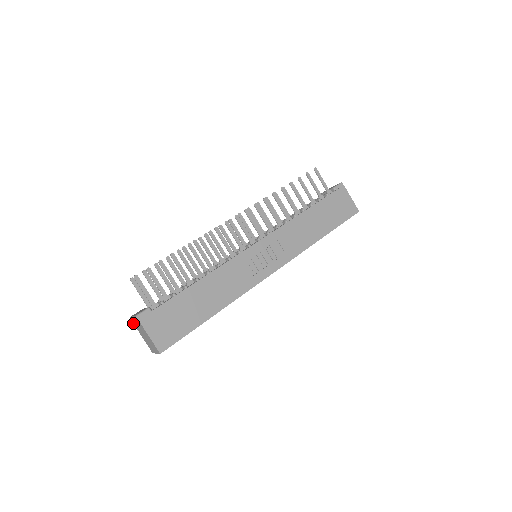
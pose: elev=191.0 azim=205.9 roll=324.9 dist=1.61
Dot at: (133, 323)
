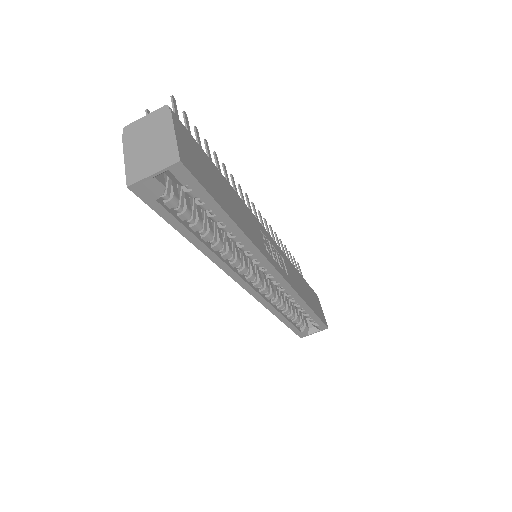
Dot at: (123, 136)
